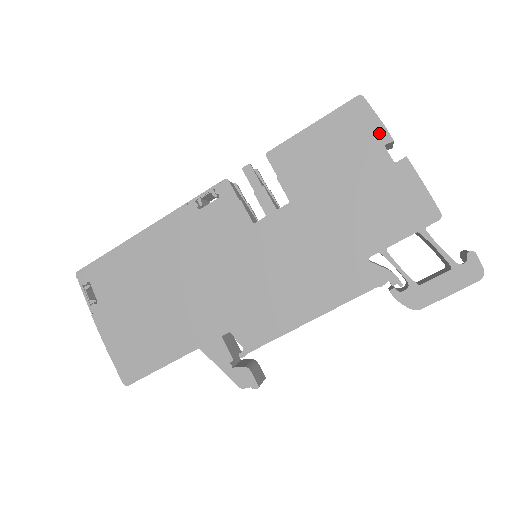
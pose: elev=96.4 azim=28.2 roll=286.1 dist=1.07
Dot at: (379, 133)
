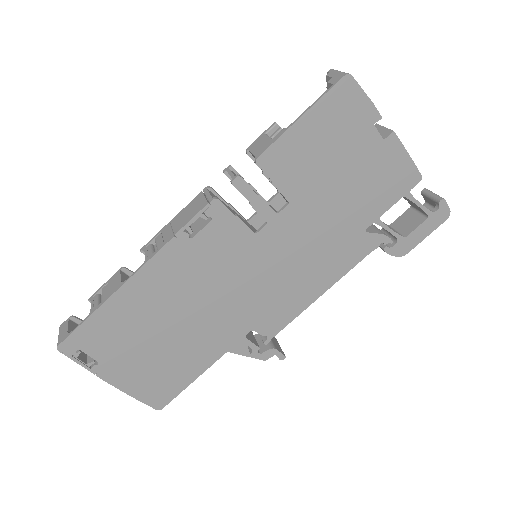
Dot at: (369, 113)
